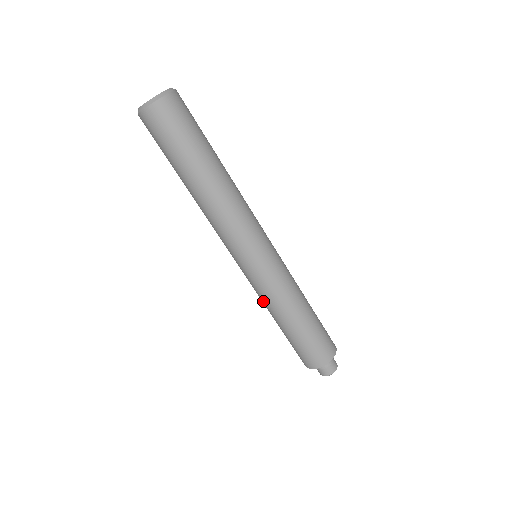
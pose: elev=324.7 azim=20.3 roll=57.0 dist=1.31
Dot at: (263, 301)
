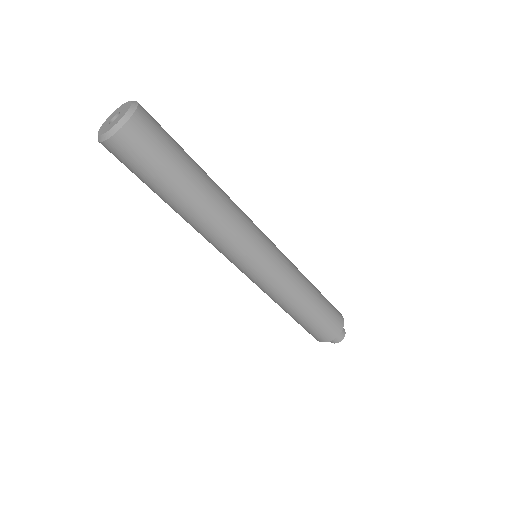
Dot at: (269, 296)
